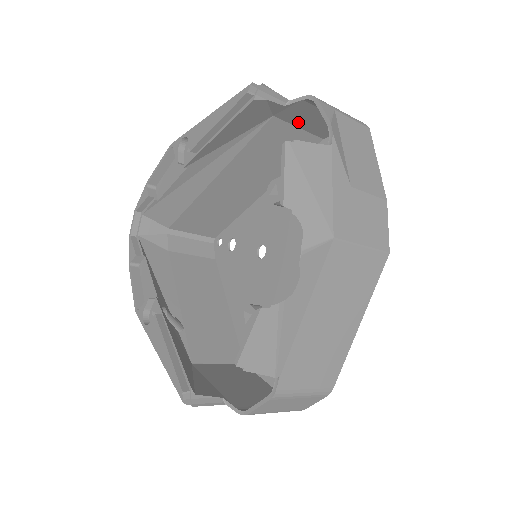
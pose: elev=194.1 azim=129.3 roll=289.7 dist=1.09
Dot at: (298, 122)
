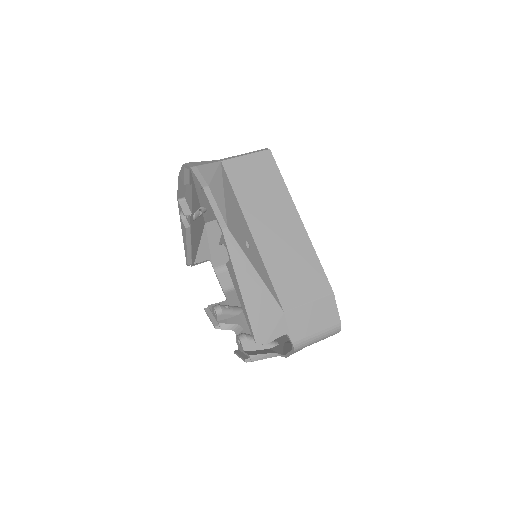
Dot at: (303, 311)
